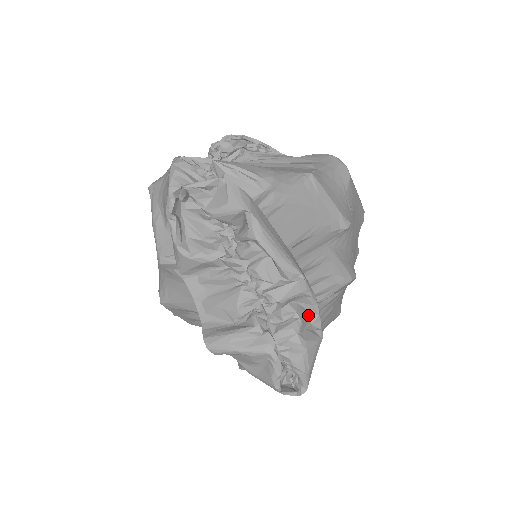
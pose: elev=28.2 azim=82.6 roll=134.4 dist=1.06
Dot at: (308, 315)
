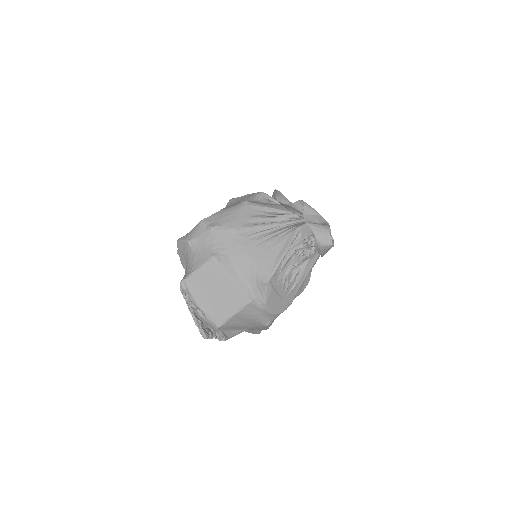
Dot at: occluded
